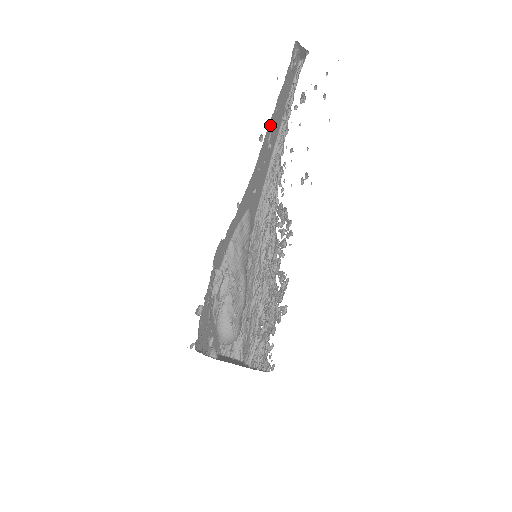
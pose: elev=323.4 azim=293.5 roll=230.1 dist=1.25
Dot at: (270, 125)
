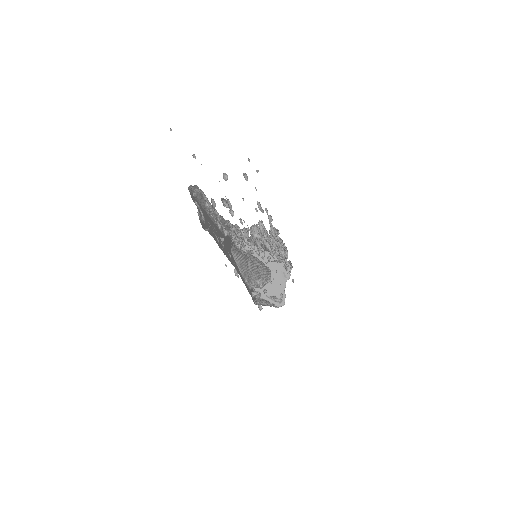
Dot at: occluded
